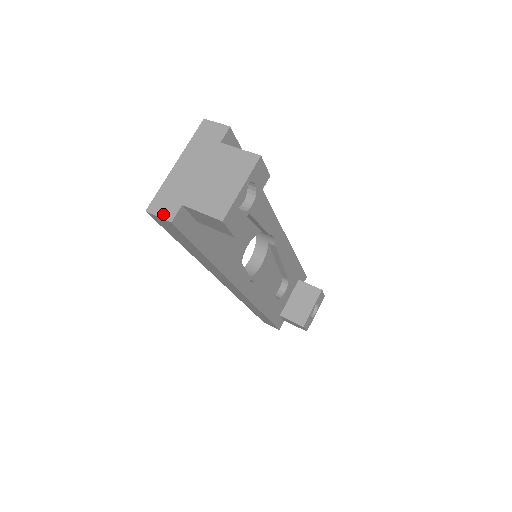
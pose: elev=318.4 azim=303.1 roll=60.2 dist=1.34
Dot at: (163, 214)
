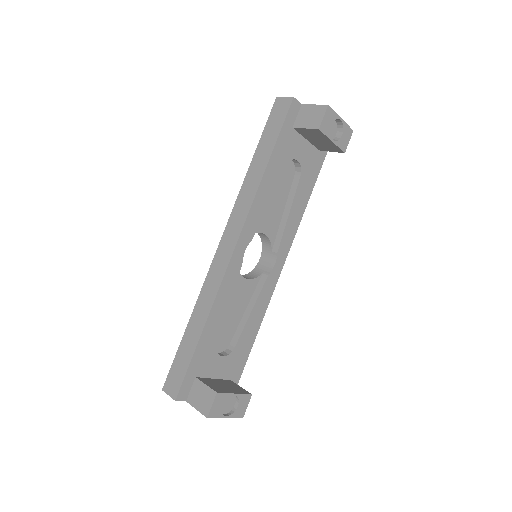
Dot at: (289, 98)
